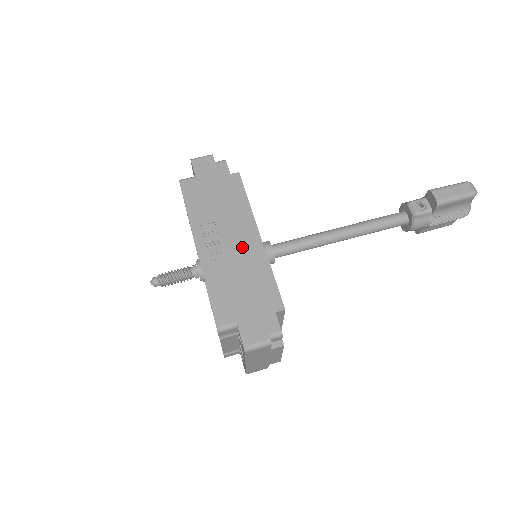
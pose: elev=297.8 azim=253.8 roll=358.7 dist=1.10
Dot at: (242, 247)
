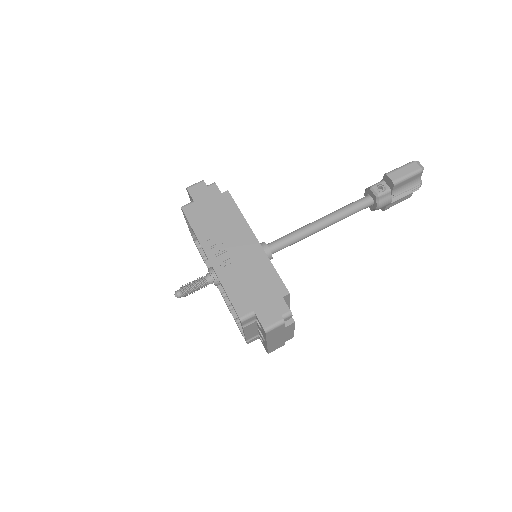
Dot at: (244, 251)
